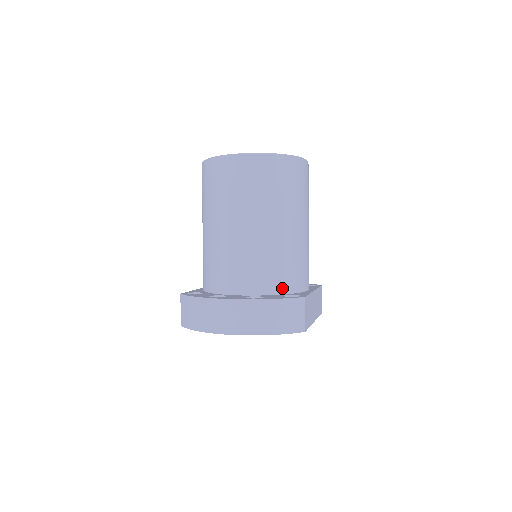
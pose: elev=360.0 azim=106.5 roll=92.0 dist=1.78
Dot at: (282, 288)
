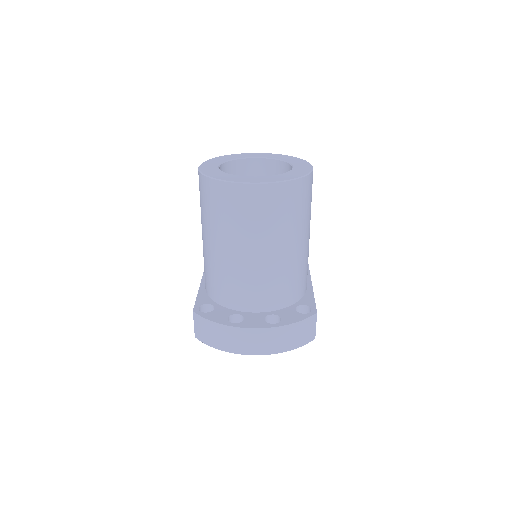
Dot at: (292, 300)
